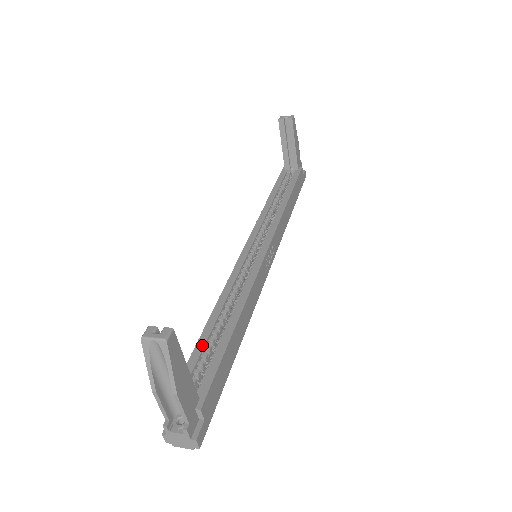
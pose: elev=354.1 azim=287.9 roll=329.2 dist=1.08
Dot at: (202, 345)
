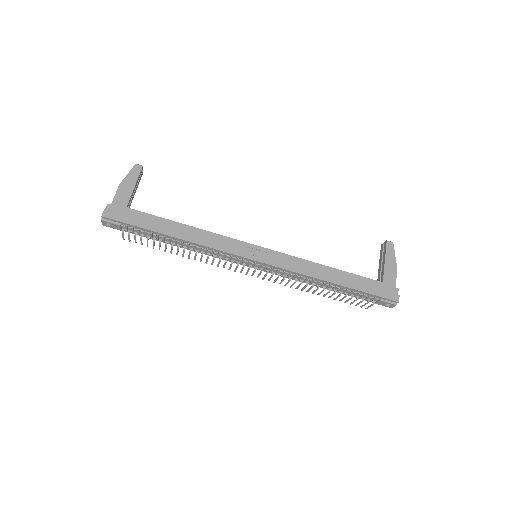
Dot at: occluded
